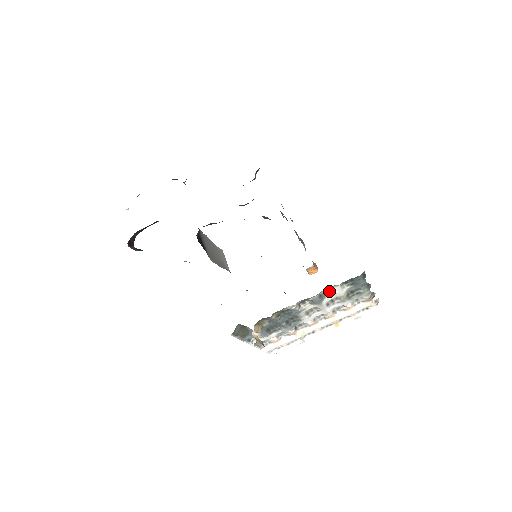
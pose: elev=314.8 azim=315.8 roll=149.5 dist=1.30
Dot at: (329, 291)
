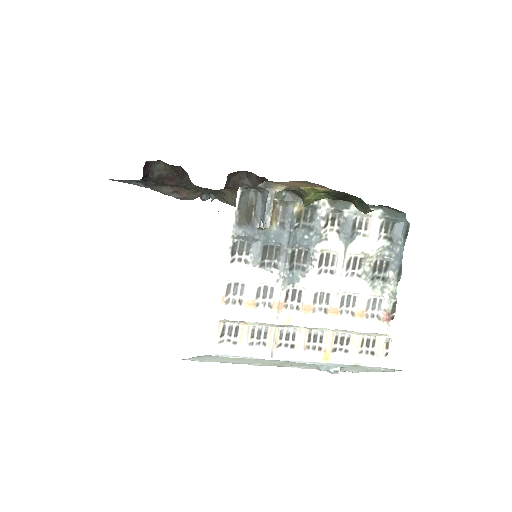
Dot at: (365, 228)
